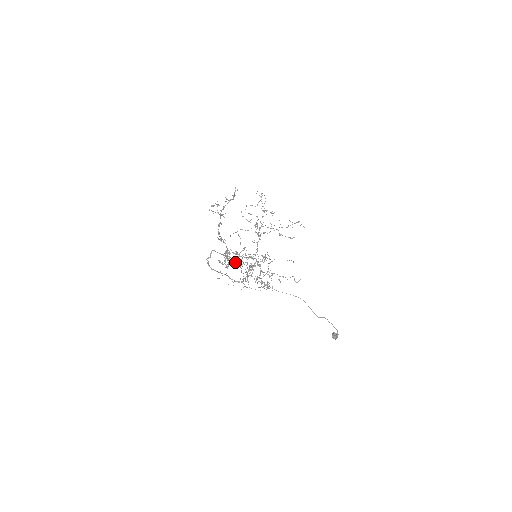
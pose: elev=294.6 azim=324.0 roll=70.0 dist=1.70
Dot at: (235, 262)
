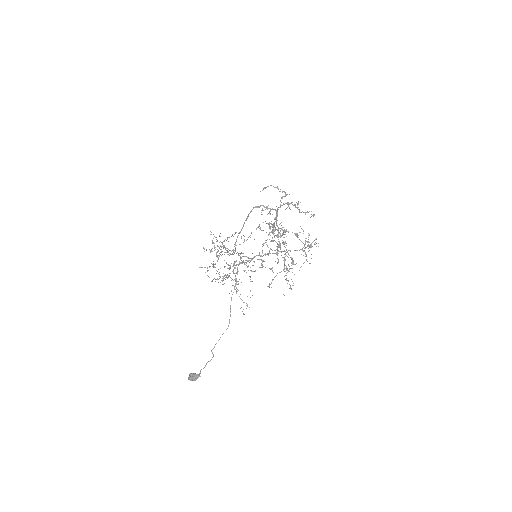
Dot at: (273, 241)
